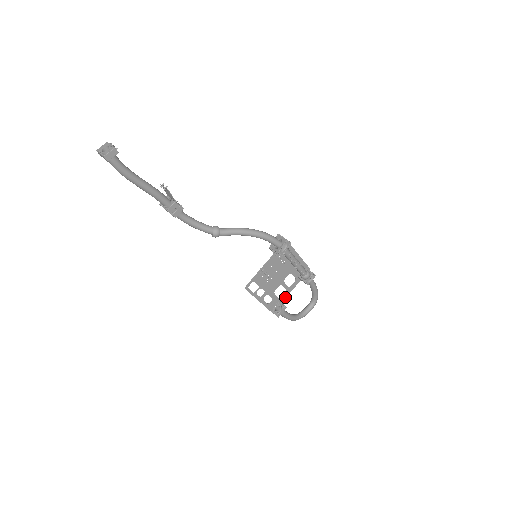
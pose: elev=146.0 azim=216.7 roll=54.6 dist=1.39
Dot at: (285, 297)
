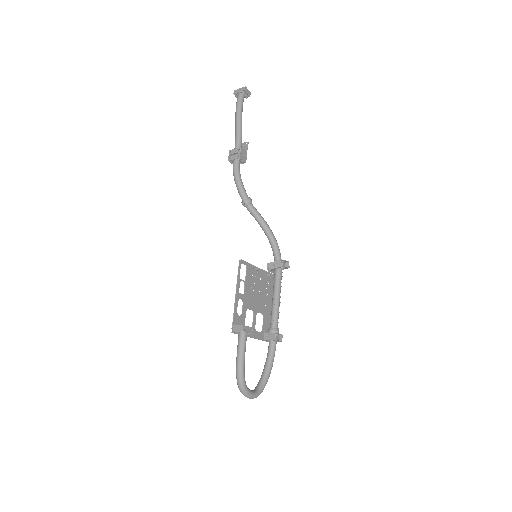
Dot at: (247, 335)
